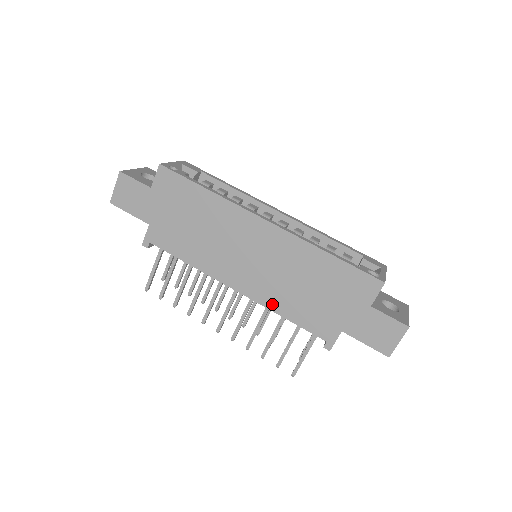
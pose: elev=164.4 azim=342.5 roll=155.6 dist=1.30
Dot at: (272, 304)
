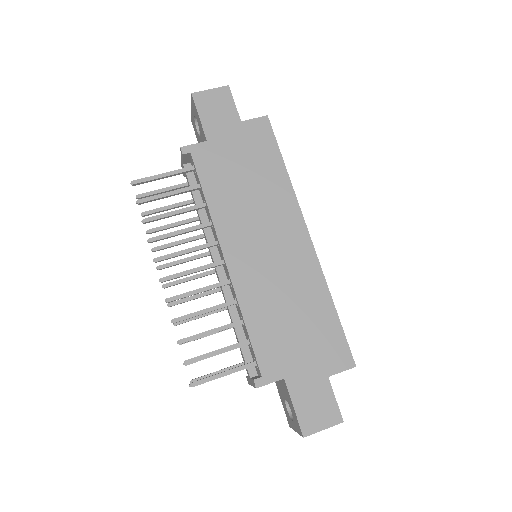
Dot at: (246, 301)
